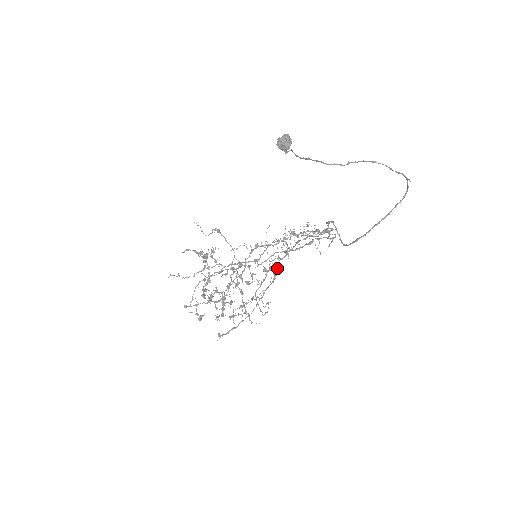
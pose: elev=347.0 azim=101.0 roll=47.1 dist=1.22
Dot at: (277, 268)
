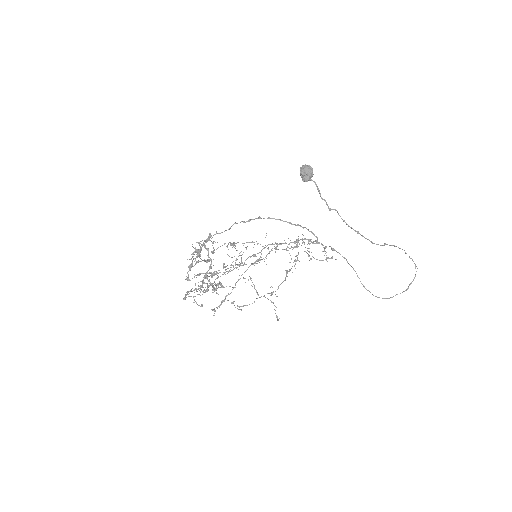
Dot at: occluded
